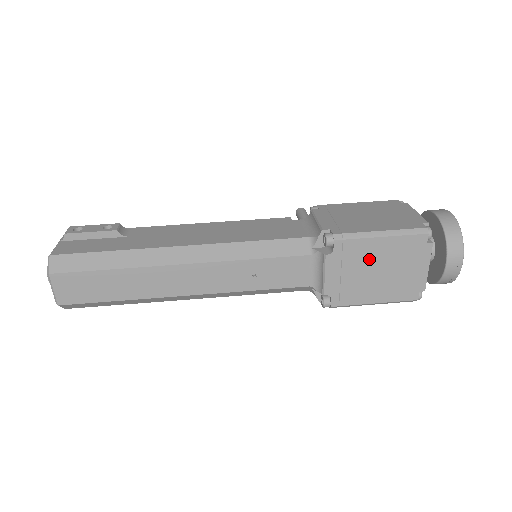
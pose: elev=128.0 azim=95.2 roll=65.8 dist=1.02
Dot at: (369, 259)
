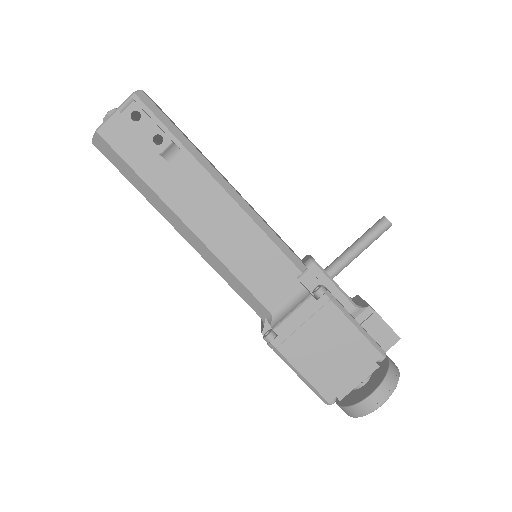
Dot at: occluded
